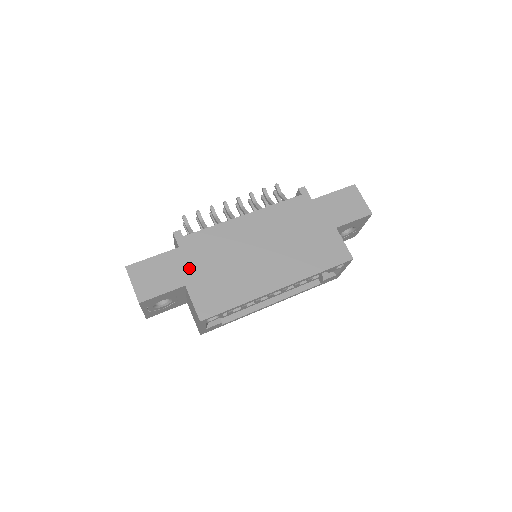
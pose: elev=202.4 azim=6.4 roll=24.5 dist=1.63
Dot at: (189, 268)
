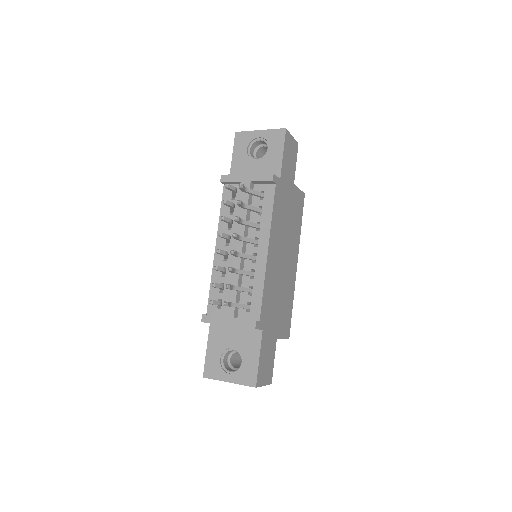
Dot at: (272, 329)
